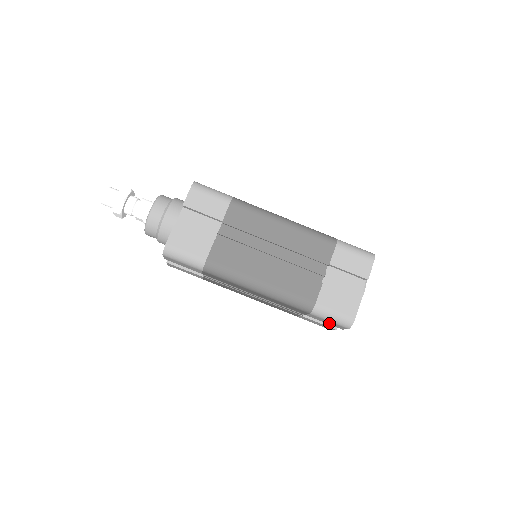
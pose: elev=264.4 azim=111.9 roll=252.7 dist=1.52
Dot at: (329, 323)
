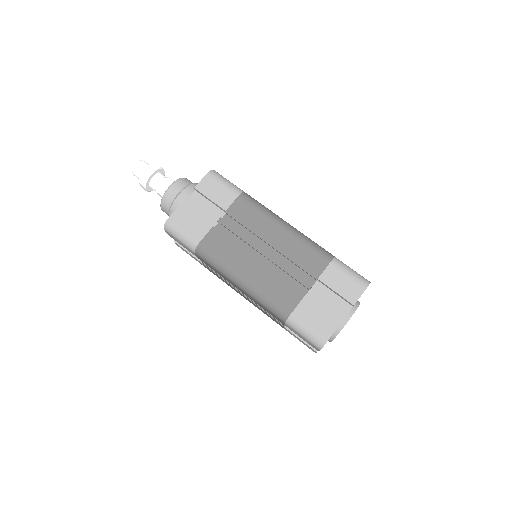
Dot at: (305, 340)
